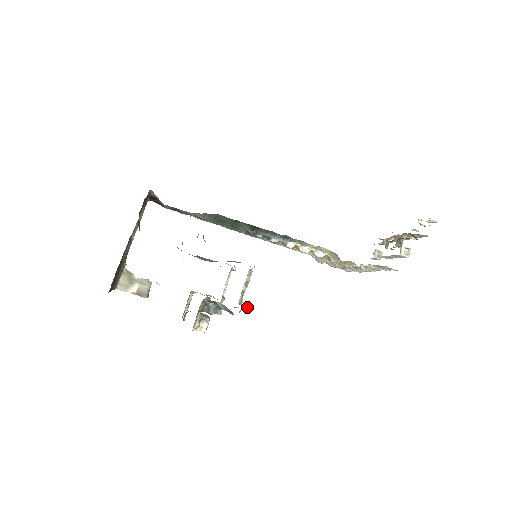
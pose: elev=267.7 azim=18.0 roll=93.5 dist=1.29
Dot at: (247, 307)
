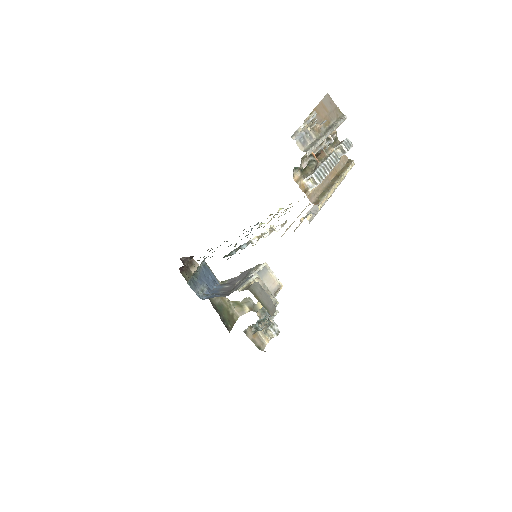
Dot at: occluded
